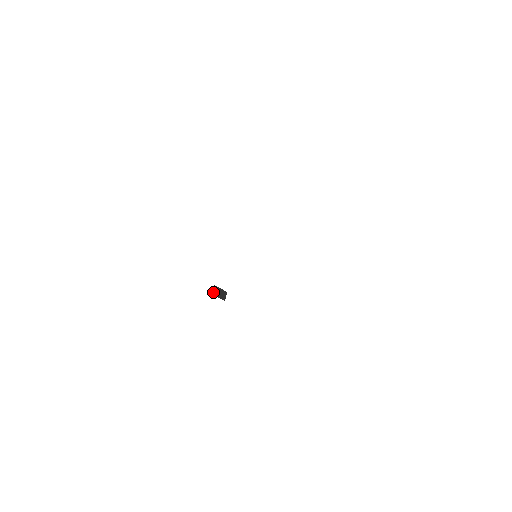
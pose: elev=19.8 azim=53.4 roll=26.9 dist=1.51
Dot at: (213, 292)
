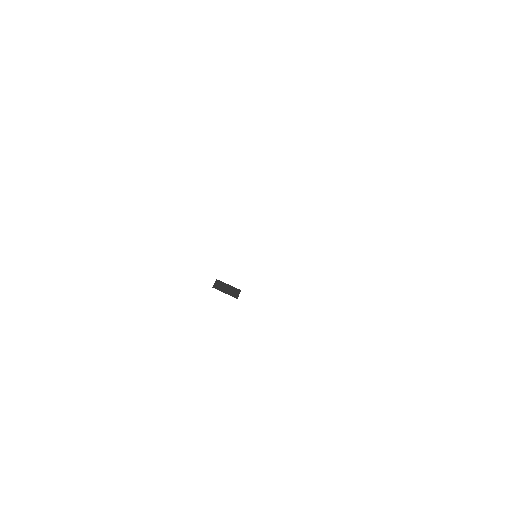
Dot at: (216, 286)
